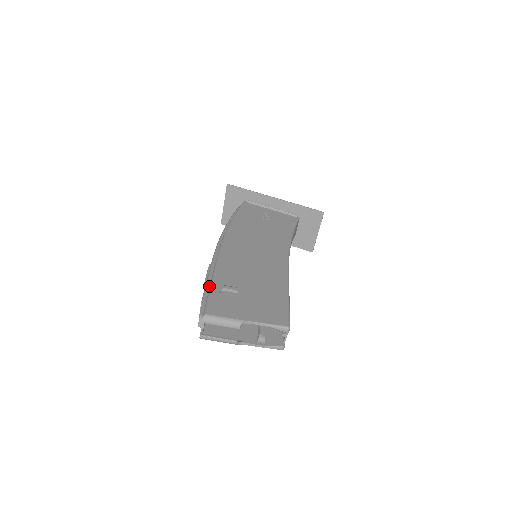
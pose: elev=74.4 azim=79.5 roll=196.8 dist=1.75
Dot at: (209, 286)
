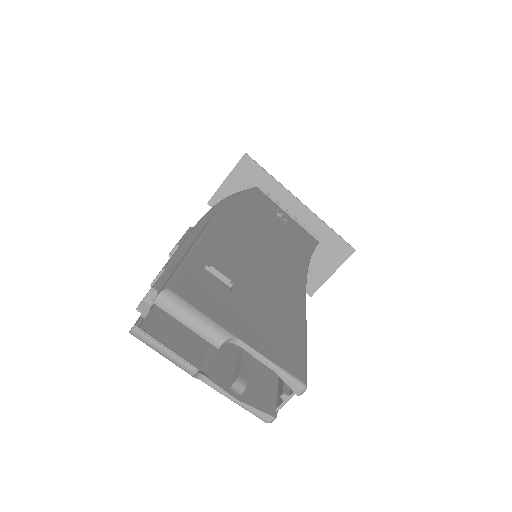
Dot at: (183, 253)
